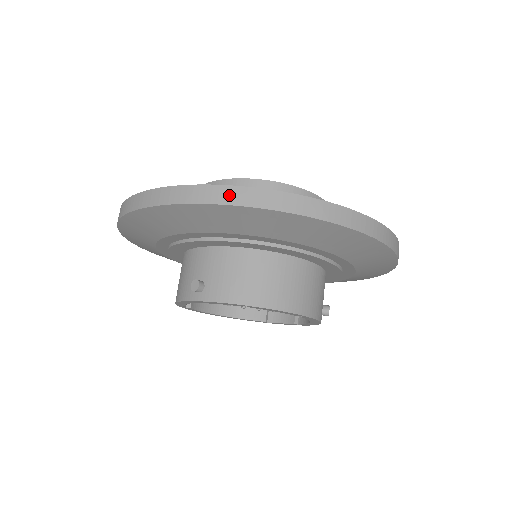
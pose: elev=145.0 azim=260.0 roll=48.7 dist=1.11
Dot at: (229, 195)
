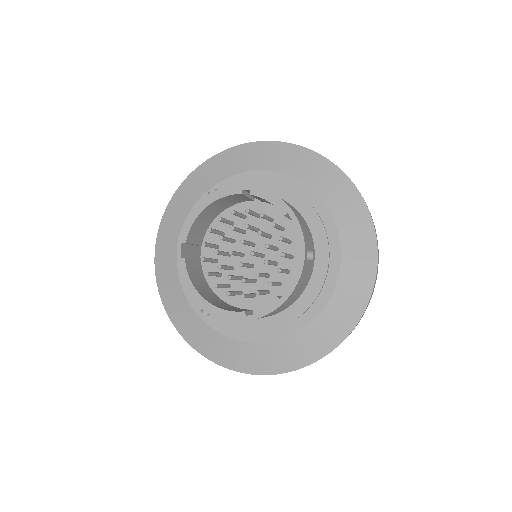
Dot at: occluded
